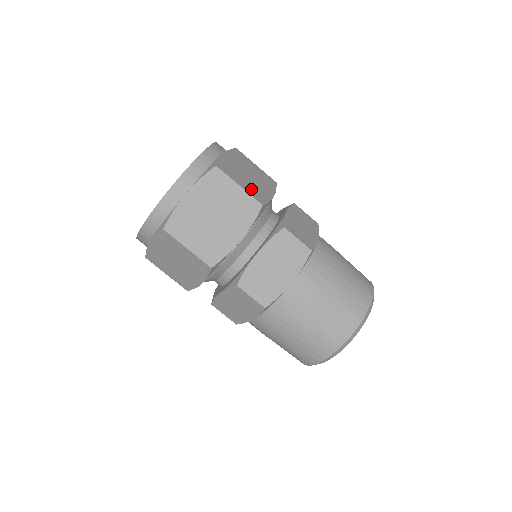
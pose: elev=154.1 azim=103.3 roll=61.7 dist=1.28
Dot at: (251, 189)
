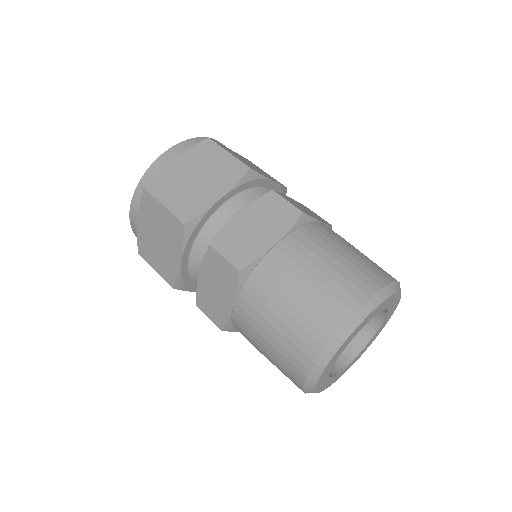
Dot at: (243, 161)
